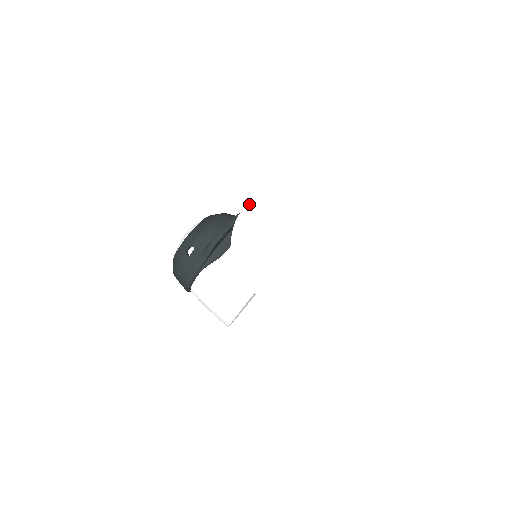
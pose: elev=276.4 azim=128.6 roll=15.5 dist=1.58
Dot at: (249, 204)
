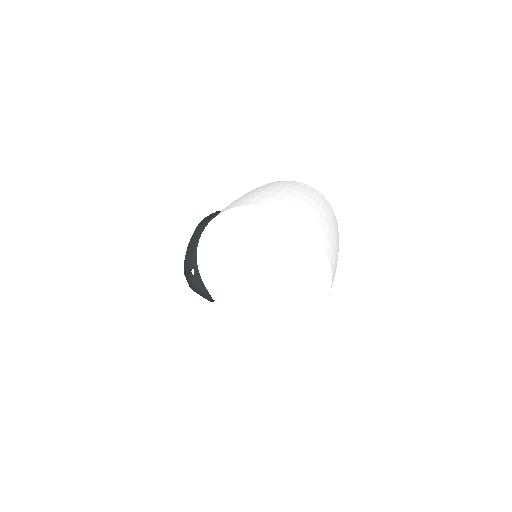
Dot at: (201, 242)
